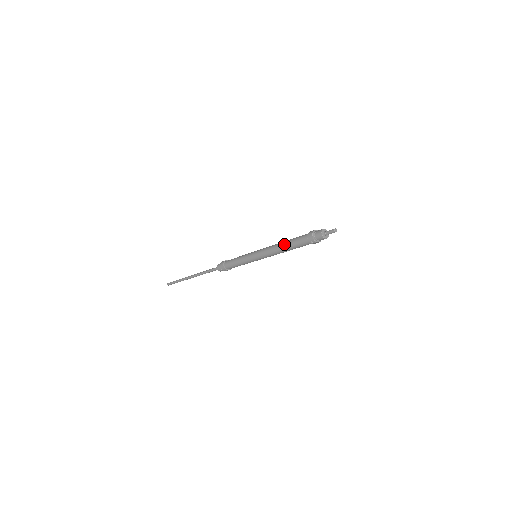
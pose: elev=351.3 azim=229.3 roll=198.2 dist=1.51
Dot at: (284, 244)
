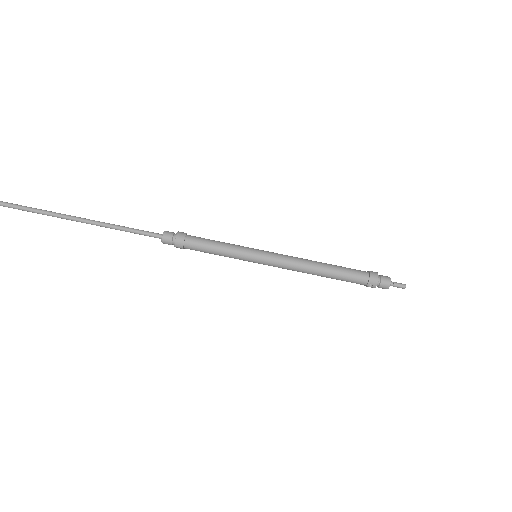
Dot at: (326, 267)
